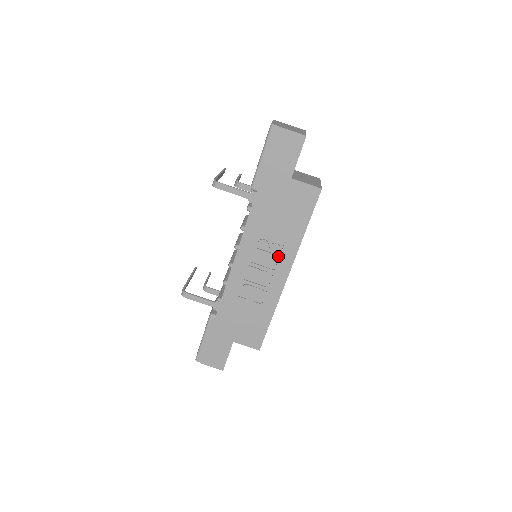
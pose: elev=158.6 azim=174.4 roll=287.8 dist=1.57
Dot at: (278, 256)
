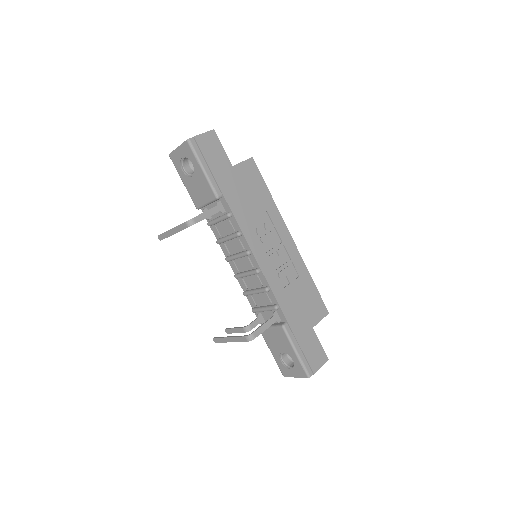
Dot at: (274, 230)
